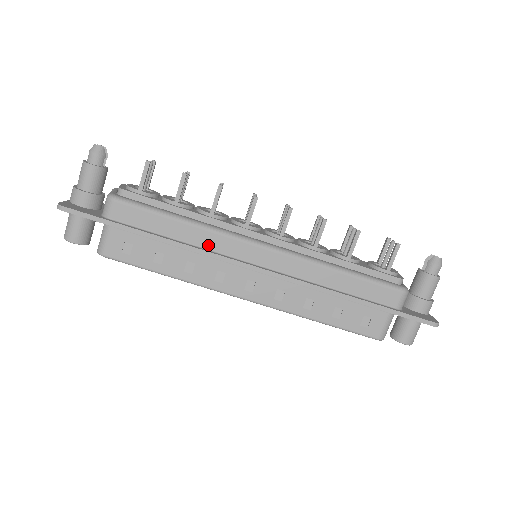
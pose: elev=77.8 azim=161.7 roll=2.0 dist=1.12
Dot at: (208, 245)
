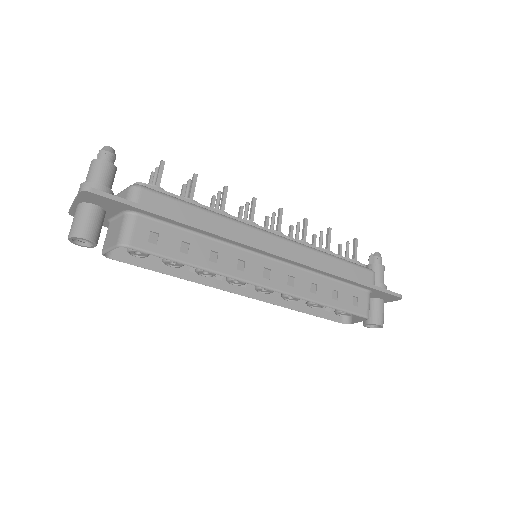
Dot at: (230, 233)
